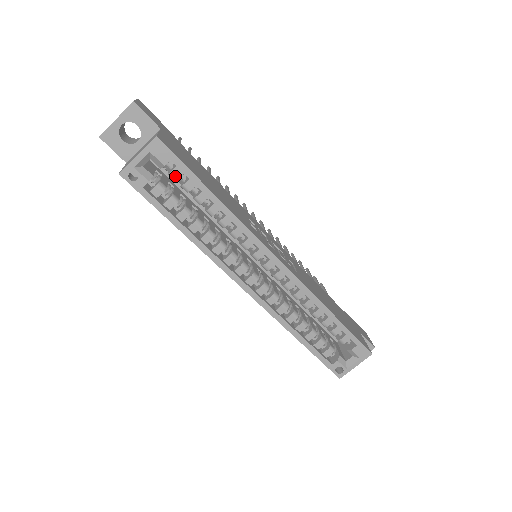
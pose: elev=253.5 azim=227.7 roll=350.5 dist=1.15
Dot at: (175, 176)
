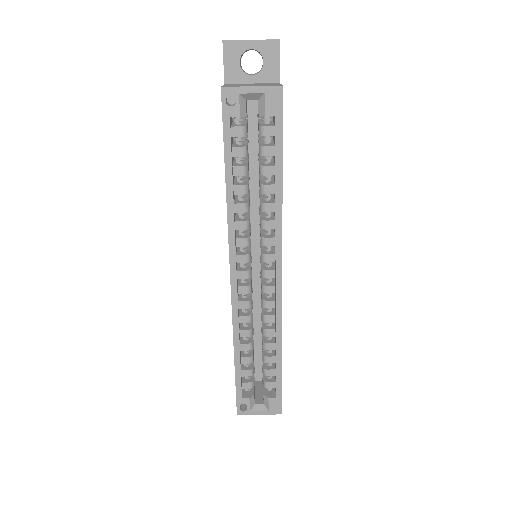
Dot at: (264, 133)
